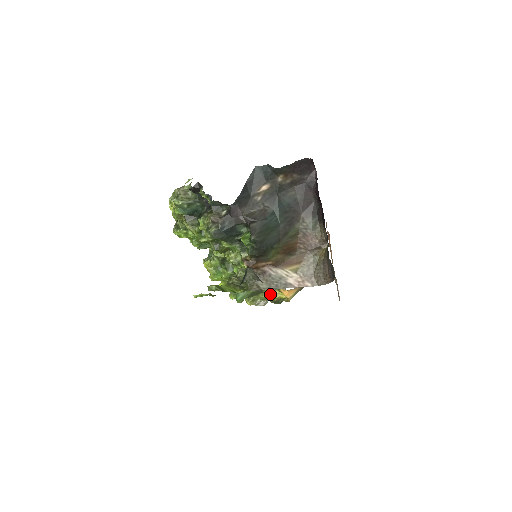
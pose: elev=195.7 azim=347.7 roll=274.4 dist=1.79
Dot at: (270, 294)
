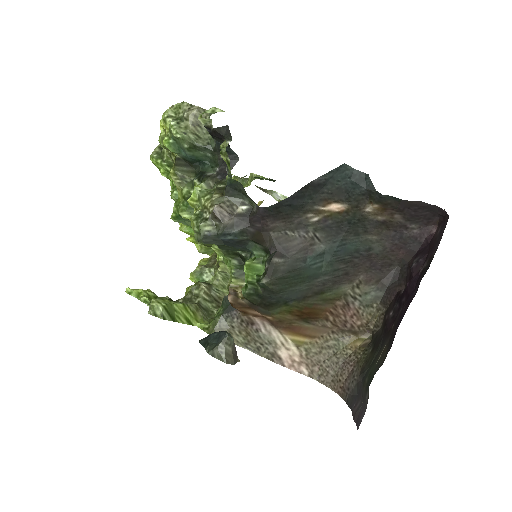
Dot at: occluded
